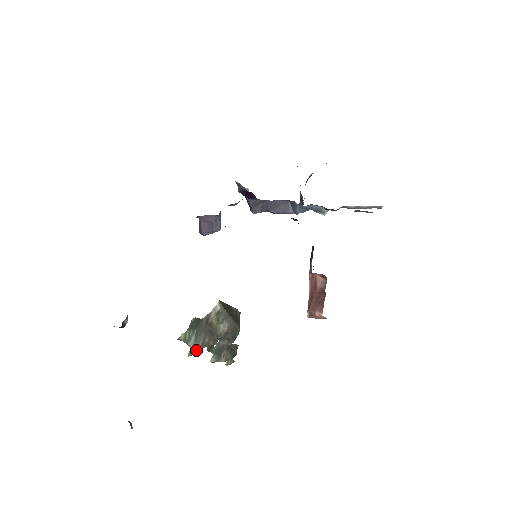
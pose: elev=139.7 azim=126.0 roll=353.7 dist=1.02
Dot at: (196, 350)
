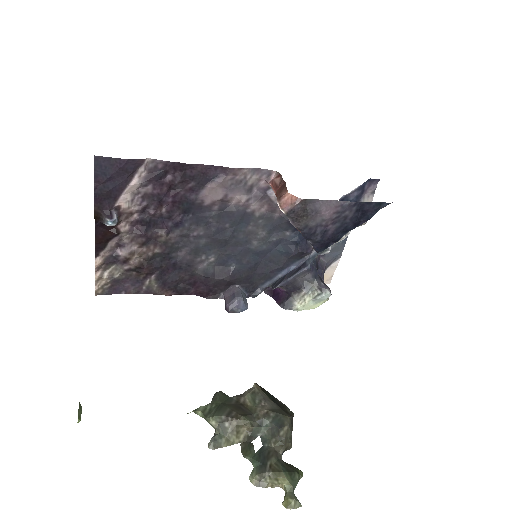
Dot at: (220, 435)
